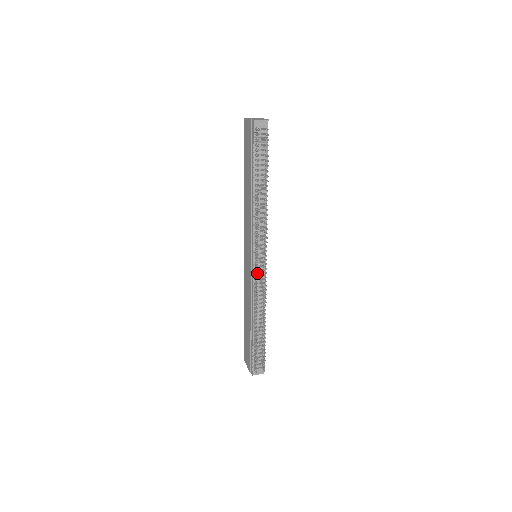
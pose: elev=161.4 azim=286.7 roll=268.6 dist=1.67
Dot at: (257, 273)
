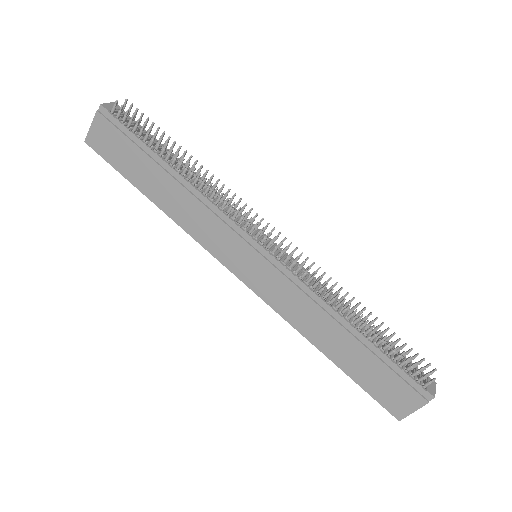
Dot at: occluded
